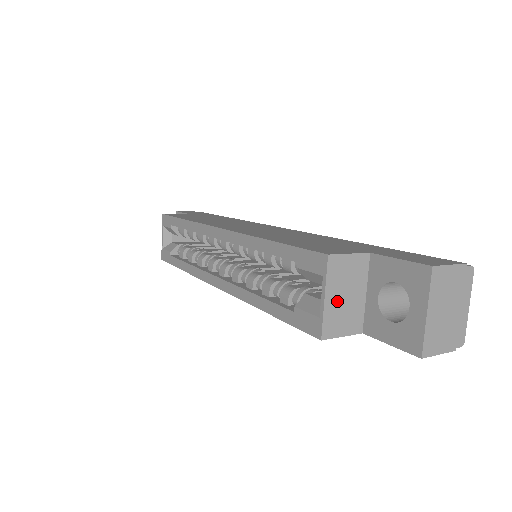
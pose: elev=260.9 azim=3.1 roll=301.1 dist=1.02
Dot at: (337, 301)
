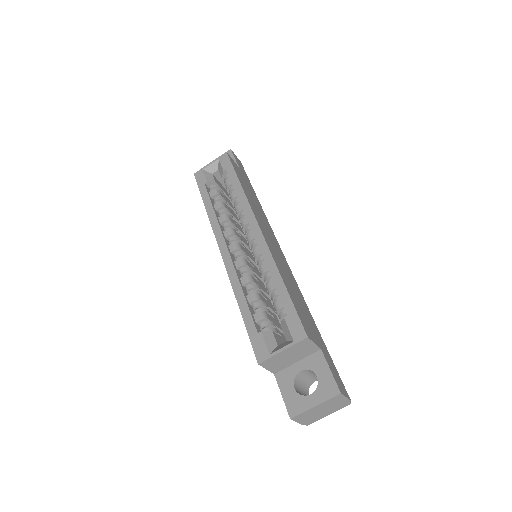
Dot at: (285, 355)
